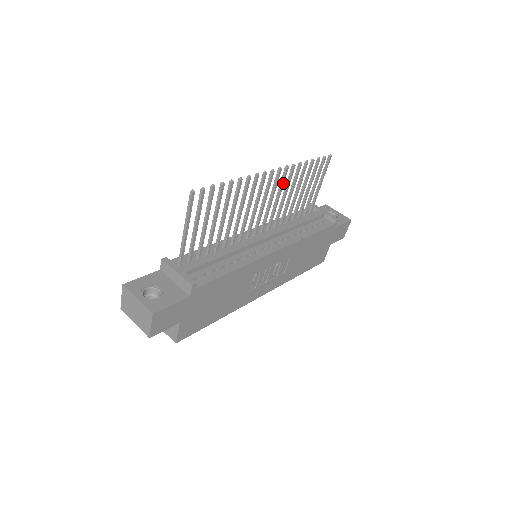
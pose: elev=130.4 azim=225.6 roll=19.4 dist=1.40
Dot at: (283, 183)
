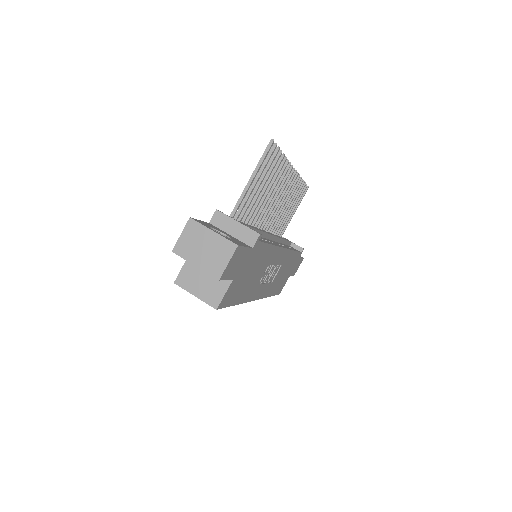
Dot at: (290, 189)
